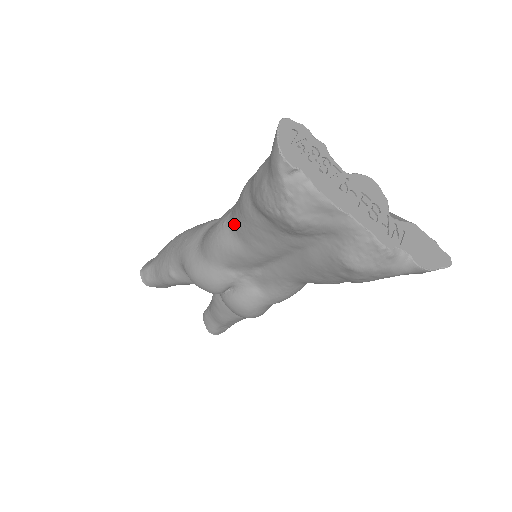
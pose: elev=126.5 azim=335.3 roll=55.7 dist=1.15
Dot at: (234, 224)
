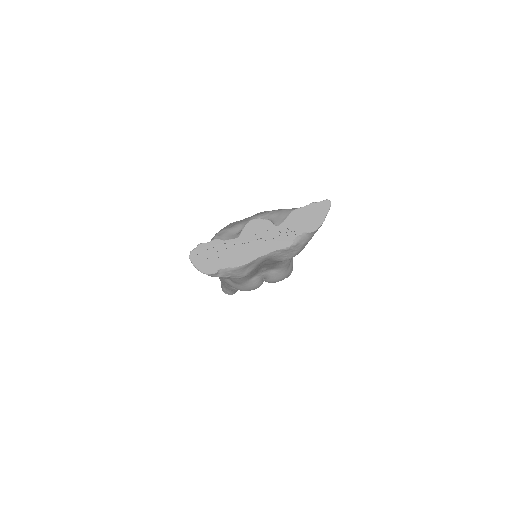
Dot at: occluded
